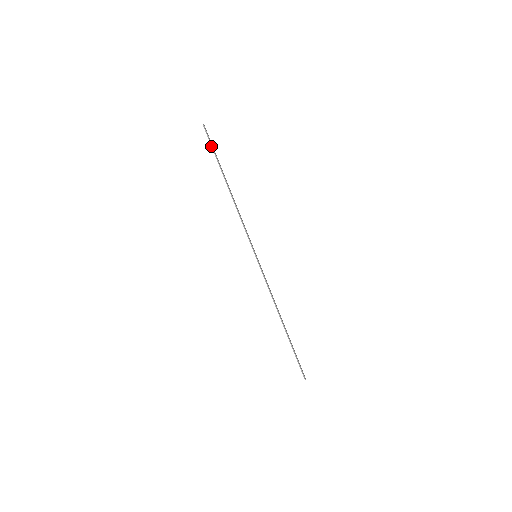
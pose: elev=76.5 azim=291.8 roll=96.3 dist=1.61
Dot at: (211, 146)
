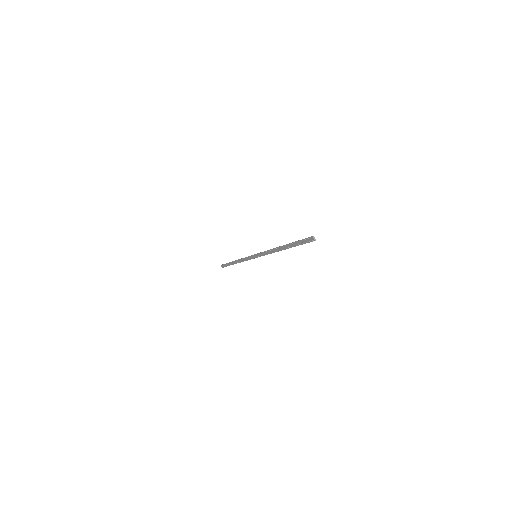
Dot at: (225, 264)
